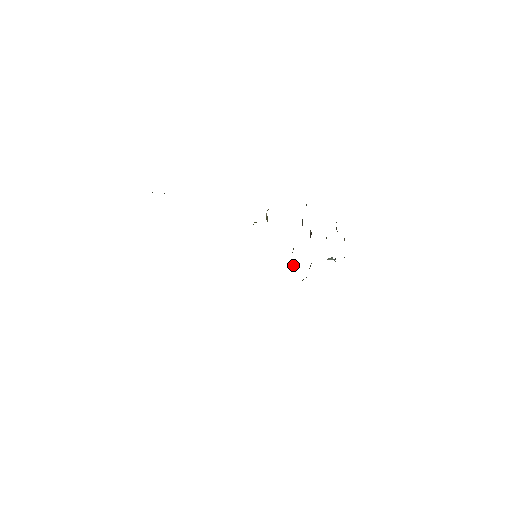
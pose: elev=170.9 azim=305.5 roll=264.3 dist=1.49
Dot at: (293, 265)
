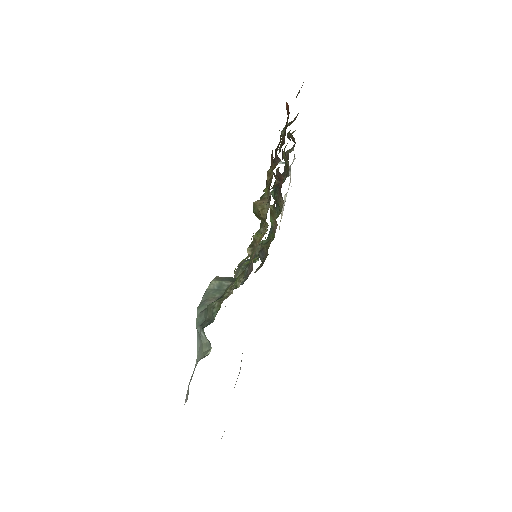
Dot at: (272, 219)
